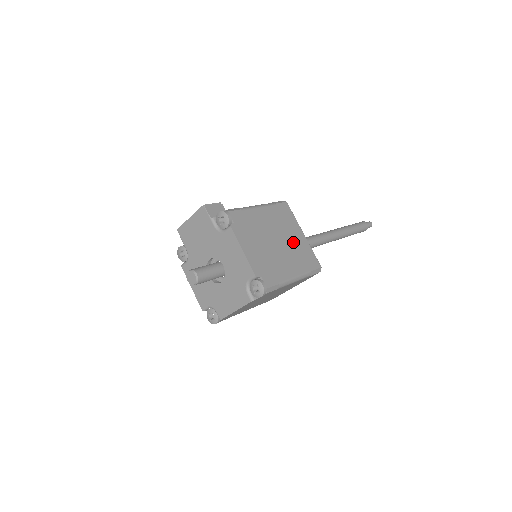
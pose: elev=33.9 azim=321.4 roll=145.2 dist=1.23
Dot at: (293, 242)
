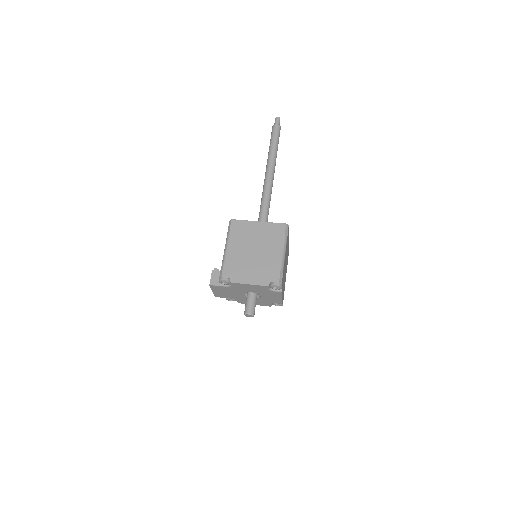
Dot at: (260, 236)
